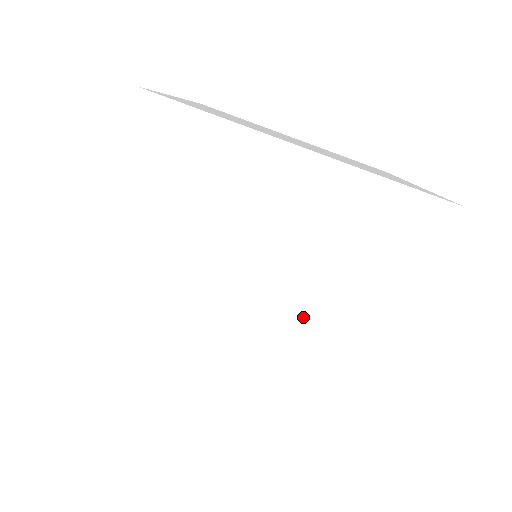
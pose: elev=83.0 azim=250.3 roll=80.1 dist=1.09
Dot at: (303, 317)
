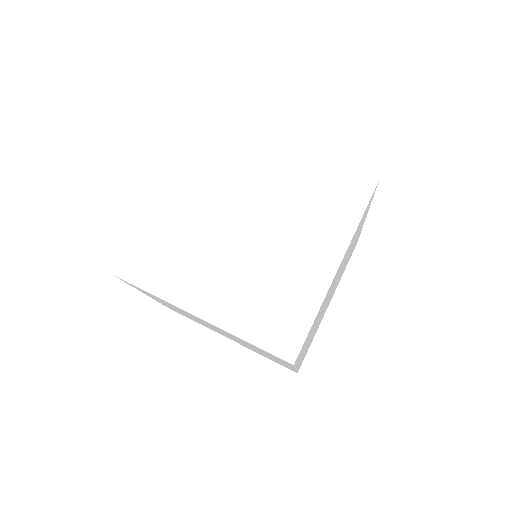
Dot at: (280, 240)
